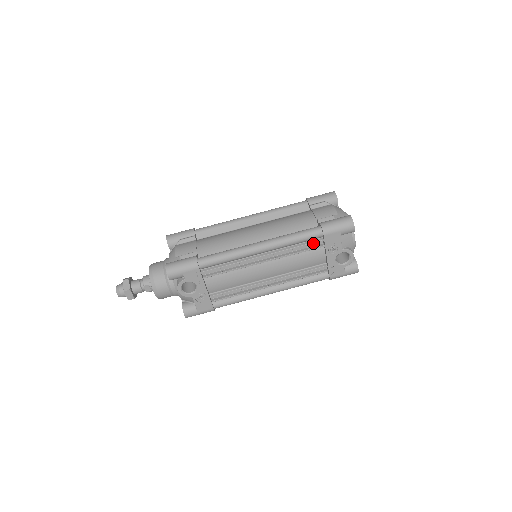
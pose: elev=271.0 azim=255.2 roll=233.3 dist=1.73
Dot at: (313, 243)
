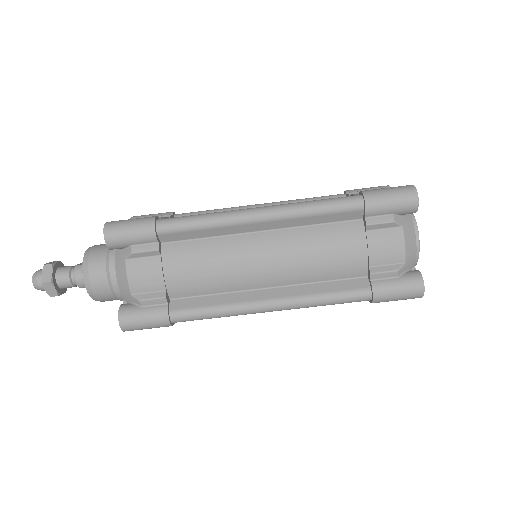
Dot at: occluded
